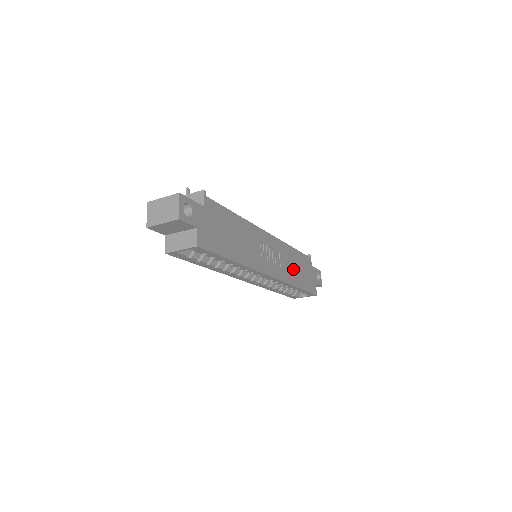
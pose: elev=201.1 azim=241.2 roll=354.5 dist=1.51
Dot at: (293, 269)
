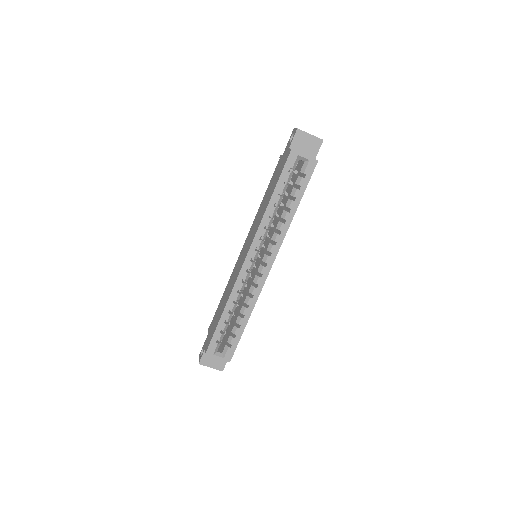
Dot at: occluded
